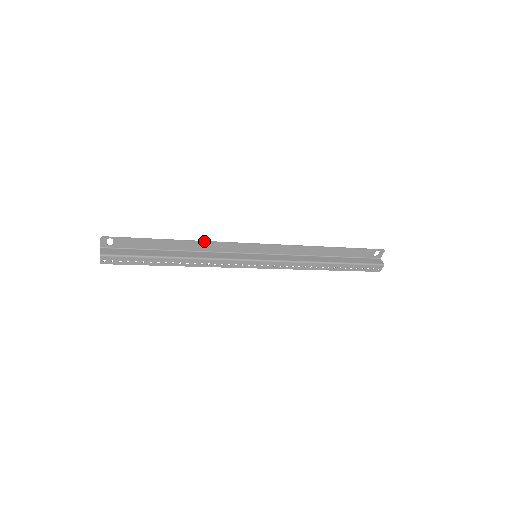
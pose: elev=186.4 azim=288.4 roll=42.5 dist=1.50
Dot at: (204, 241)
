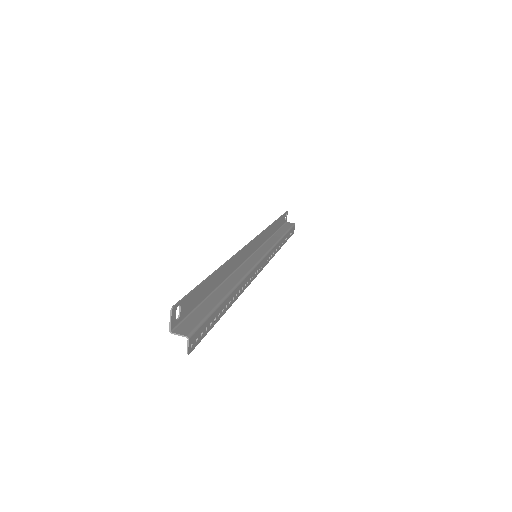
Dot at: (231, 258)
